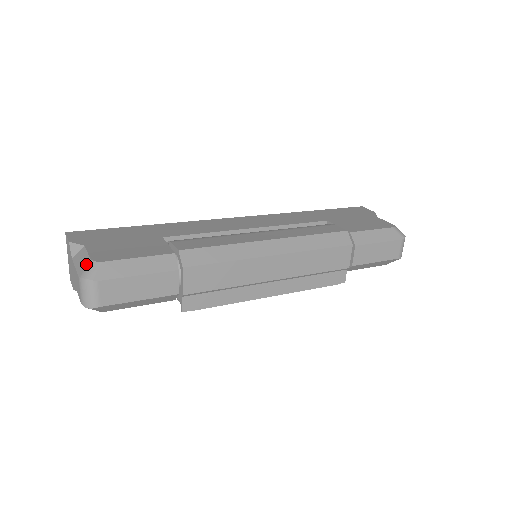
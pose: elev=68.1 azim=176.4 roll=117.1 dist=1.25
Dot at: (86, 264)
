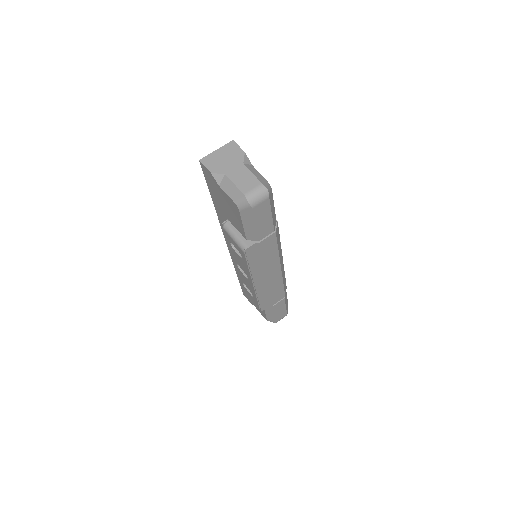
Dot at: (265, 181)
